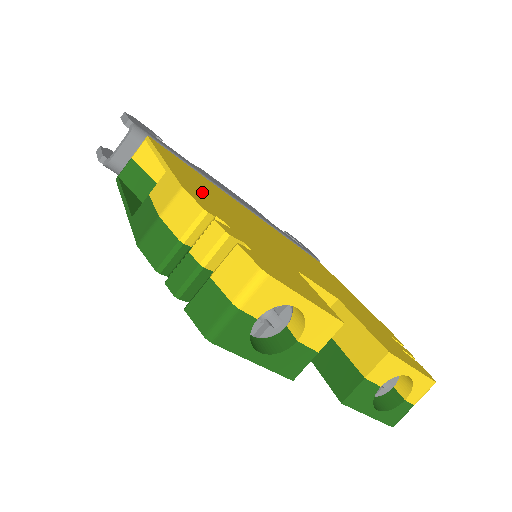
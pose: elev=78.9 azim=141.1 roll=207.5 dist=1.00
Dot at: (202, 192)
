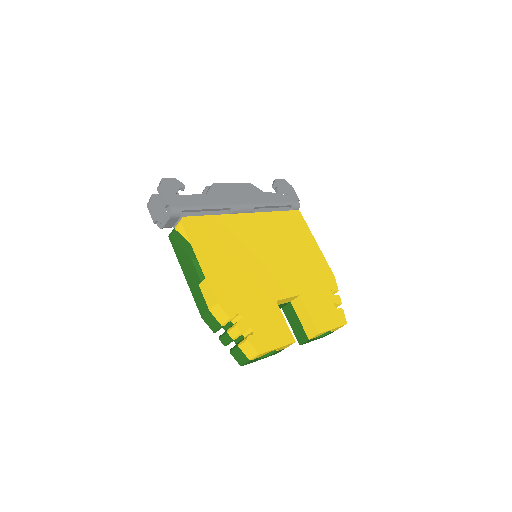
Dot at: (224, 277)
